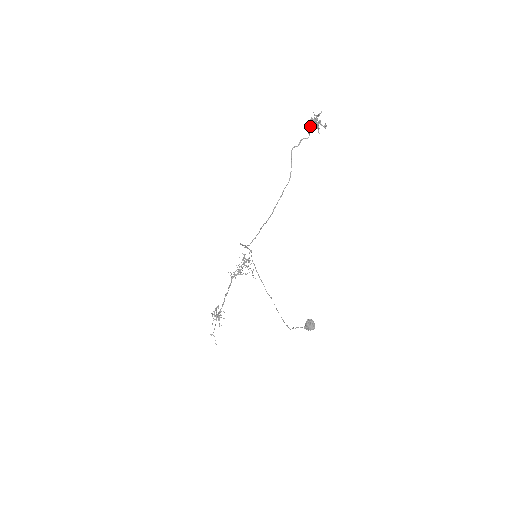
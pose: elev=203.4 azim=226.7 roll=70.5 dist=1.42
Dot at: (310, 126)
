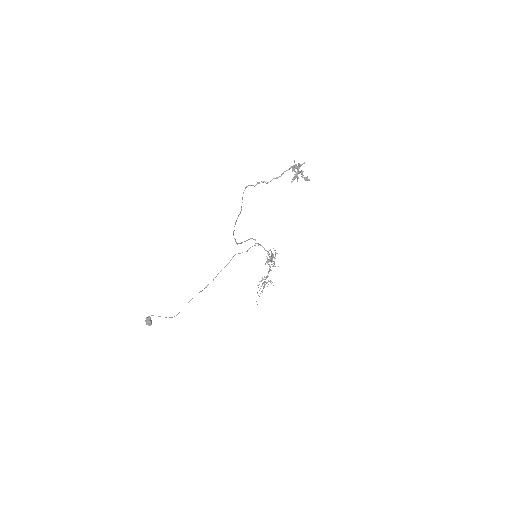
Dot at: occluded
